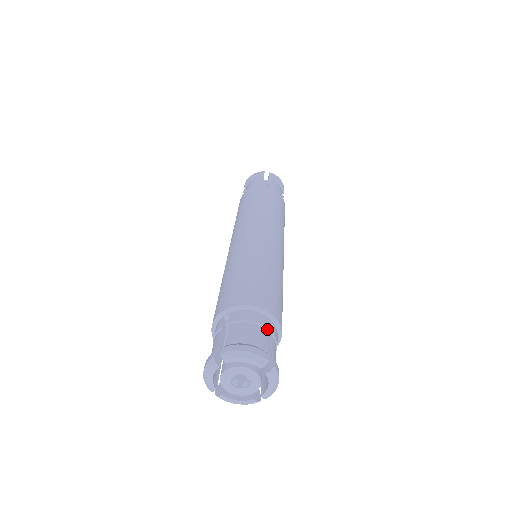
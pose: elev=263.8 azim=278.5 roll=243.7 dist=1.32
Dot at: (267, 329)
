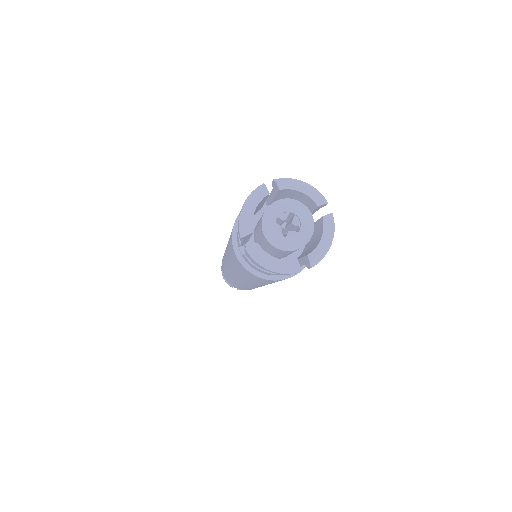
Dot at: occluded
